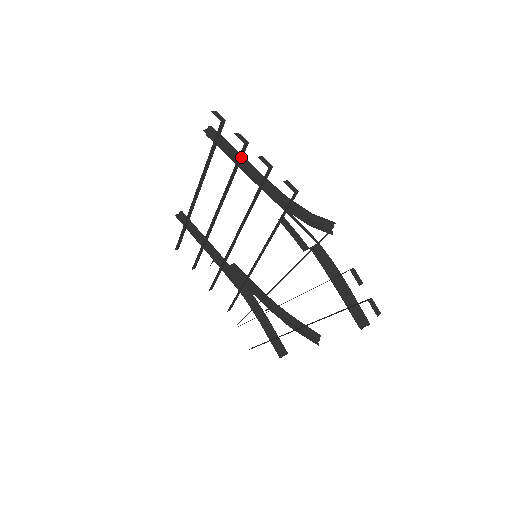
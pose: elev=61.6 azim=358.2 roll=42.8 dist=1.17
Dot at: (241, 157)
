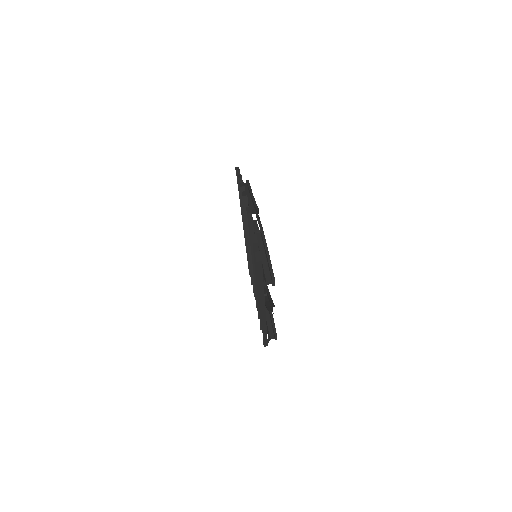
Dot at: occluded
